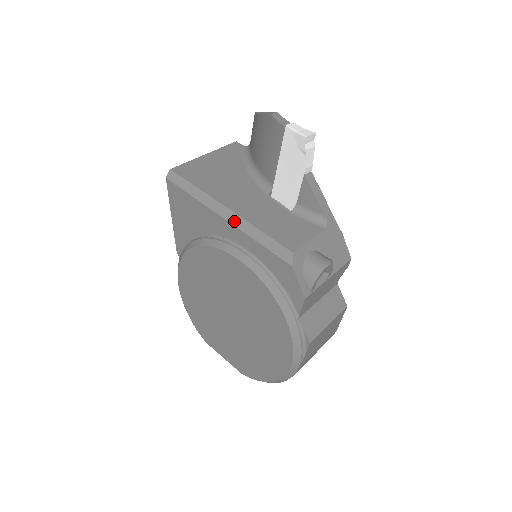
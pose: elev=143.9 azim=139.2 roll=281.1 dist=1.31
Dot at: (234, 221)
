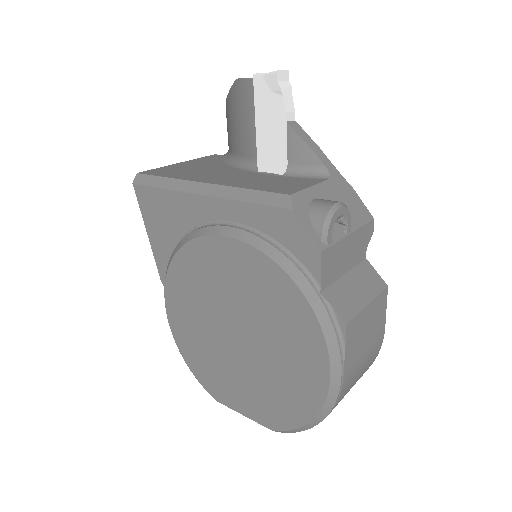
Dot at: (213, 192)
